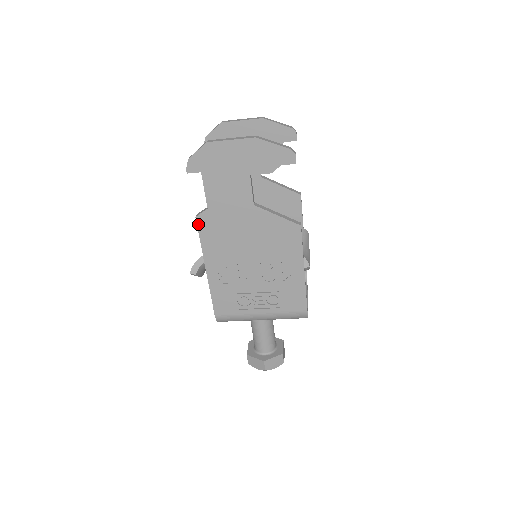
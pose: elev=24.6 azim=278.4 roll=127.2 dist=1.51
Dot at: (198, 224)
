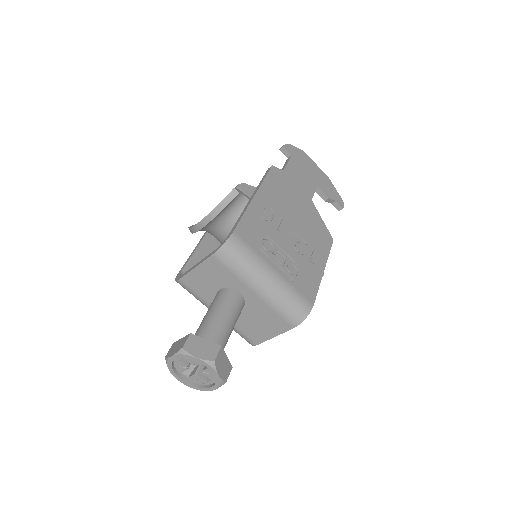
Dot at: (271, 170)
